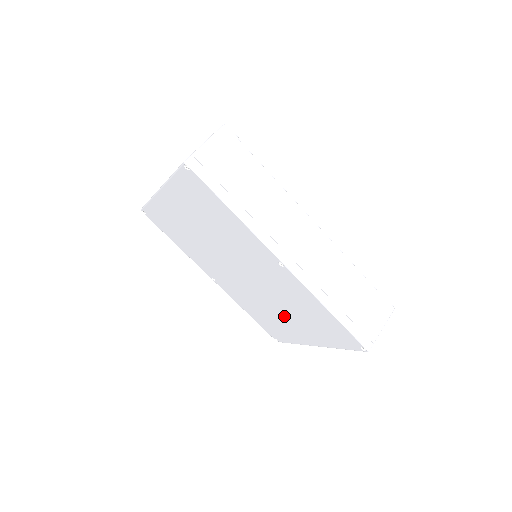
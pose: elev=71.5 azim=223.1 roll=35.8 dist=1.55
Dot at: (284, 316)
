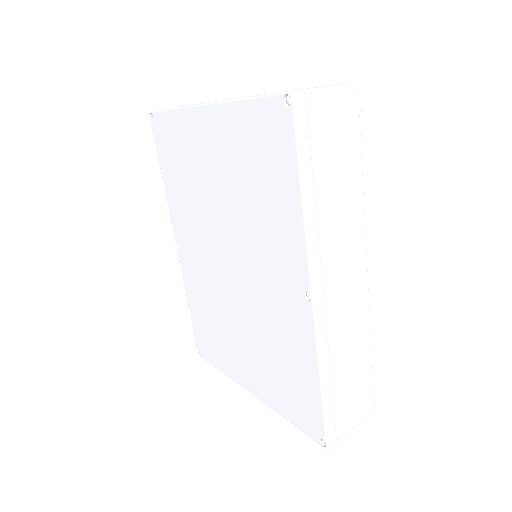
Dot at: (241, 342)
